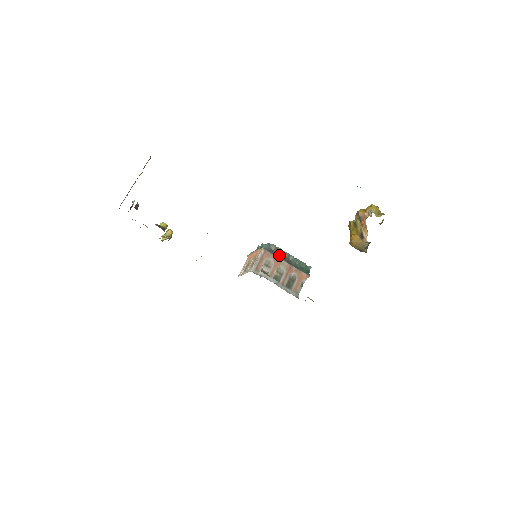
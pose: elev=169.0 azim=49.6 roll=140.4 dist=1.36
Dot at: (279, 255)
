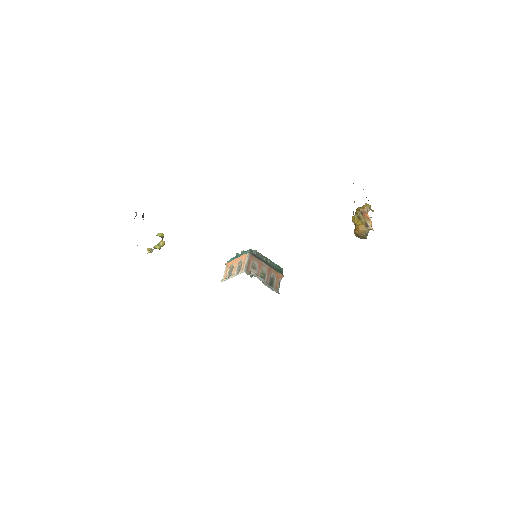
Dot at: (260, 259)
